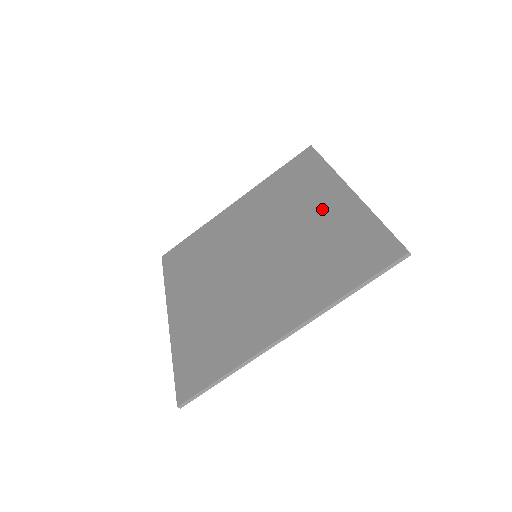
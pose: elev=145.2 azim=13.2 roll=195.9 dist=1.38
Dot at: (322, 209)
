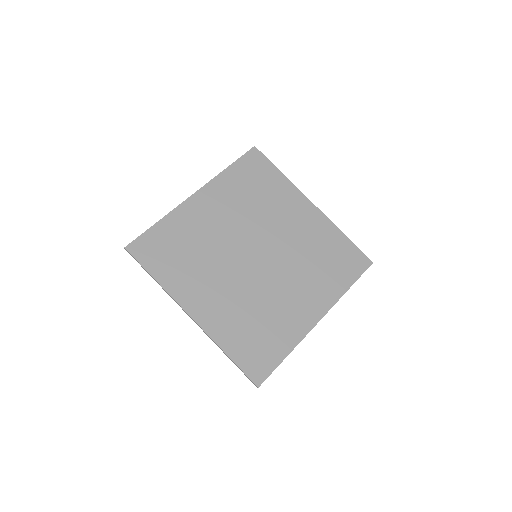
Dot at: (300, 303)
